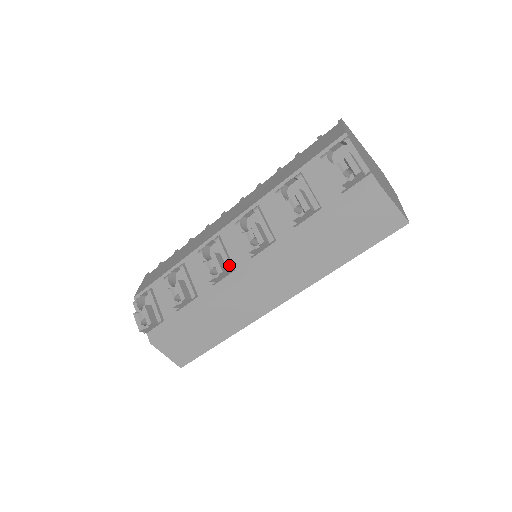
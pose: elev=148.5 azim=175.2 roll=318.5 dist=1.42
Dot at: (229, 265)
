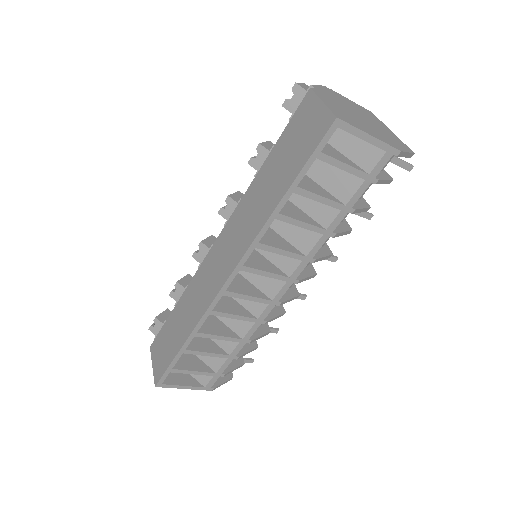
Dot at: occluded
